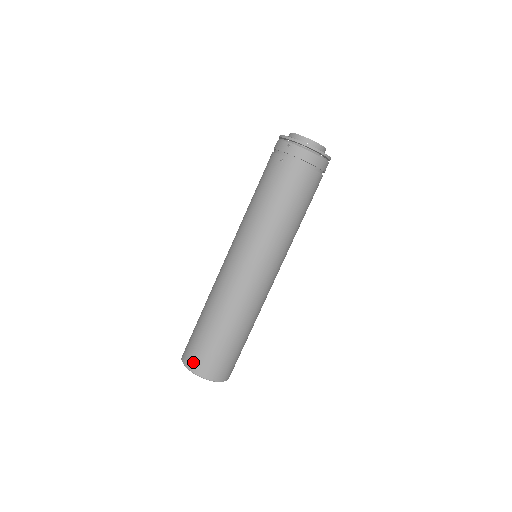
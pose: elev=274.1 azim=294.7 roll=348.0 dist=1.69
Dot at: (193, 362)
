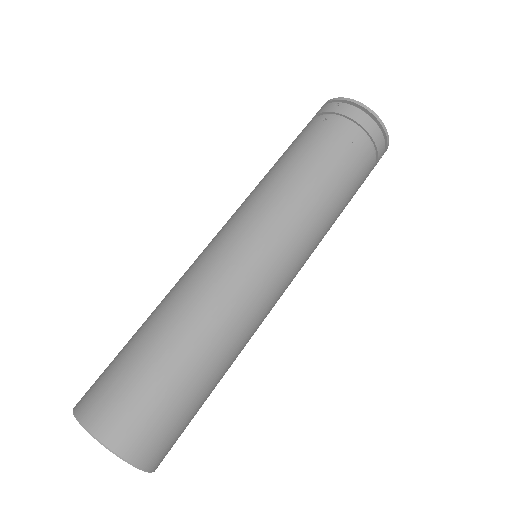
Dot at: (94, 406)
